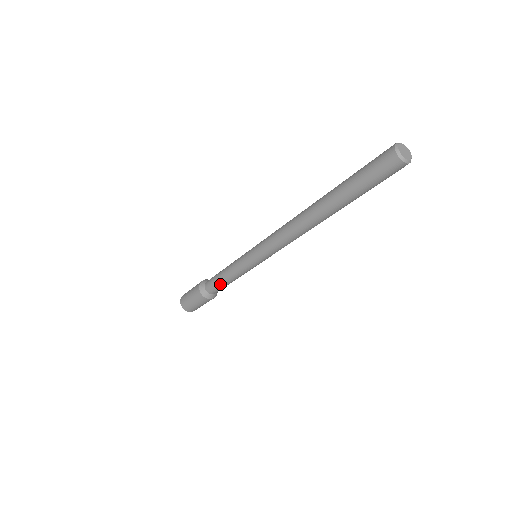
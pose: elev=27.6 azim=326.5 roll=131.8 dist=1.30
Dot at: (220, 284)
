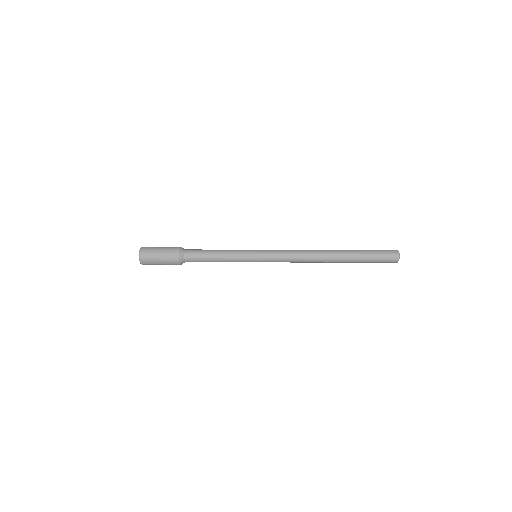
Dot at: (206, 259)
